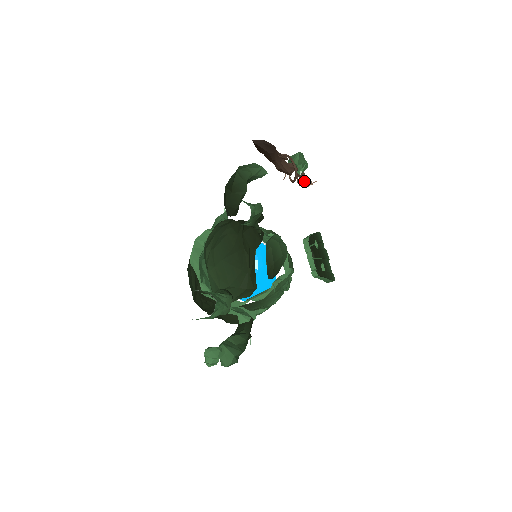
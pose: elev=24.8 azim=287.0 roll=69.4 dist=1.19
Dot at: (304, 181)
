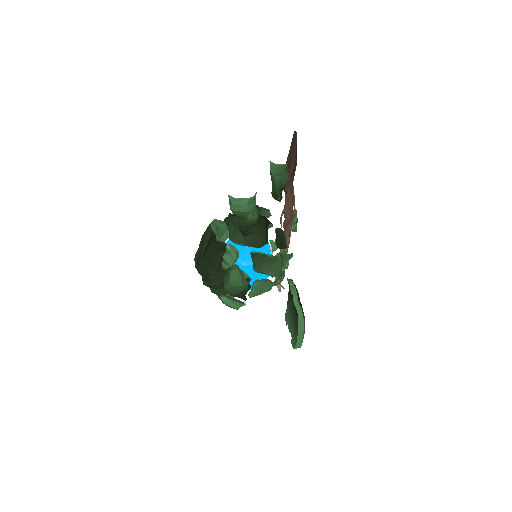
Dot at: occluded
